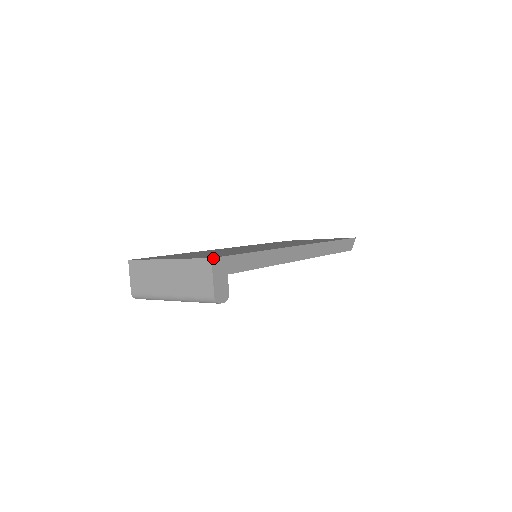
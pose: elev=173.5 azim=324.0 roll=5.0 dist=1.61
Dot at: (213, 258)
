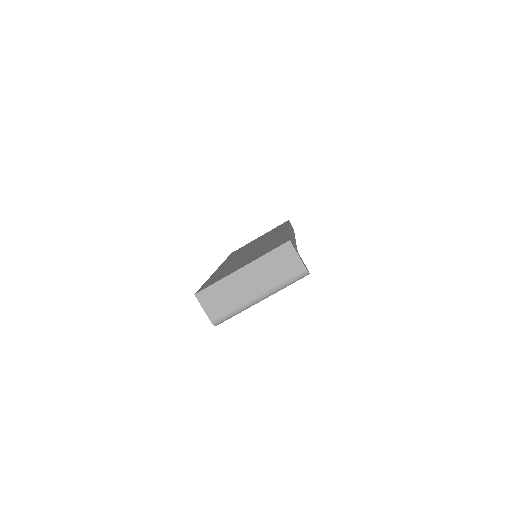
Dot at: (290, 240)
